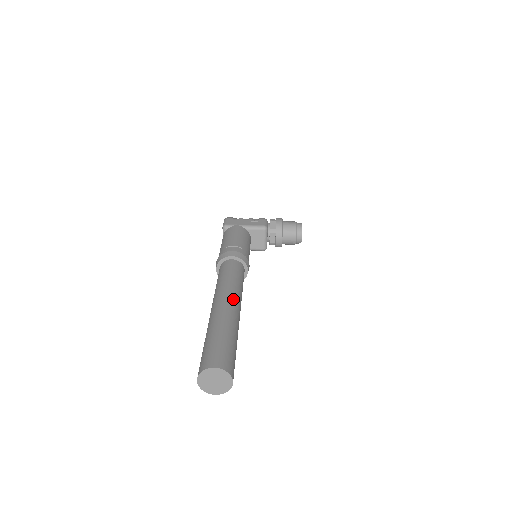
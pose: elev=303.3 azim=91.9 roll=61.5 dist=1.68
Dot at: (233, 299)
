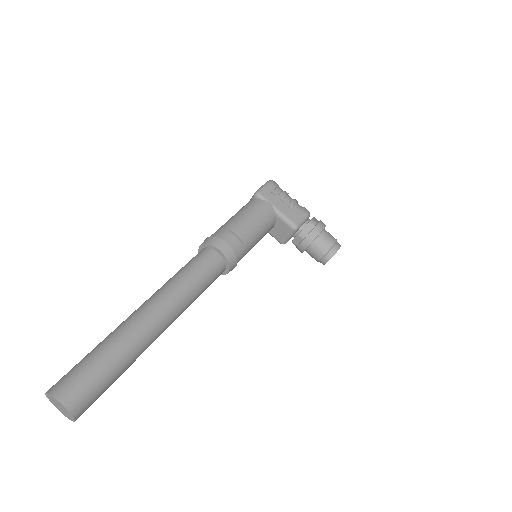
Dot at: (166, 314)
